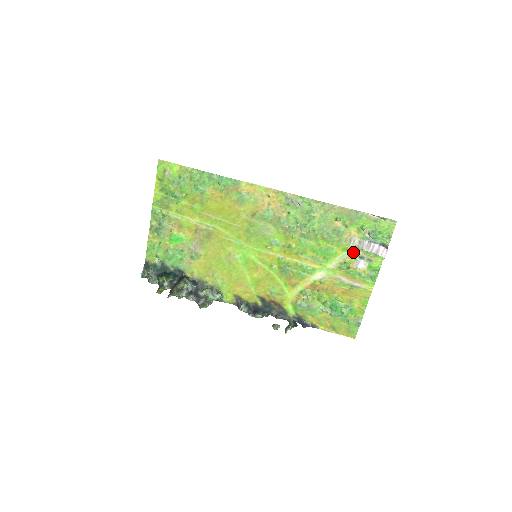
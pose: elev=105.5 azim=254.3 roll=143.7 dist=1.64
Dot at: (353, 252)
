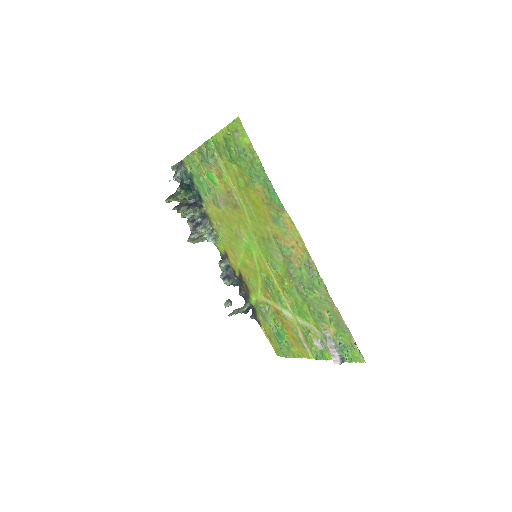
Dot at: (321, 334)
